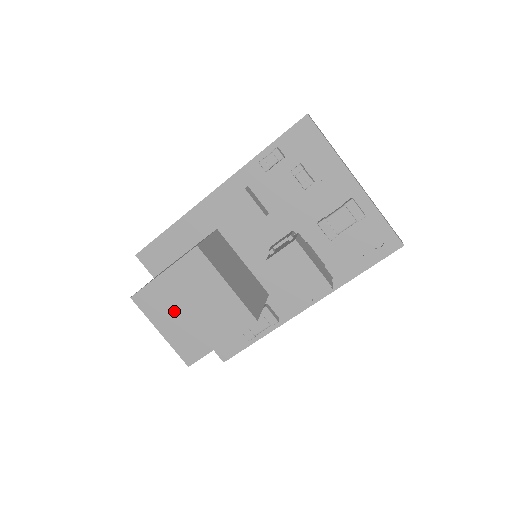
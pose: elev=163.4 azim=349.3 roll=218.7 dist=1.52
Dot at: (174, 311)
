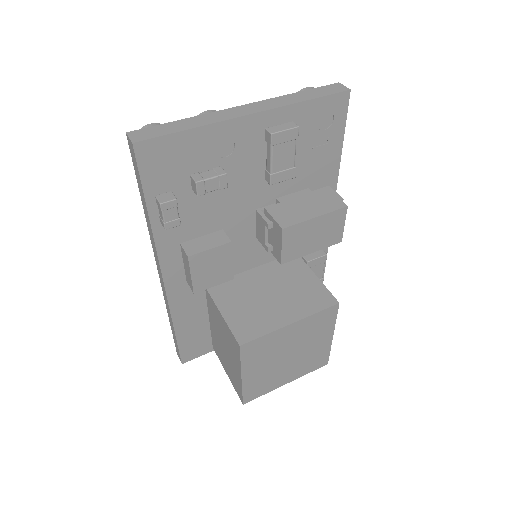
Dot at: (279, 371)
